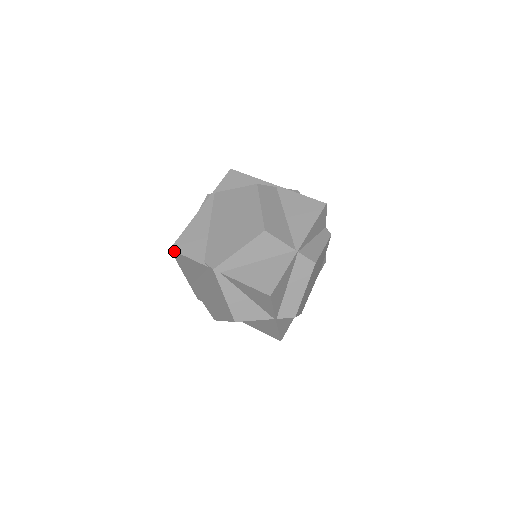
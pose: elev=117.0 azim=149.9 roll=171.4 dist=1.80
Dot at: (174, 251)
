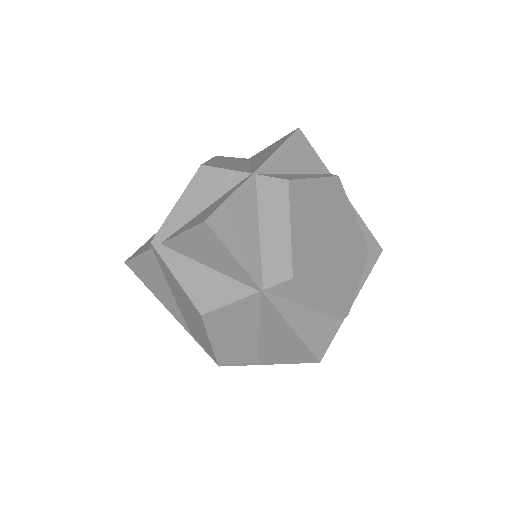
Dot at: (127, 261)
